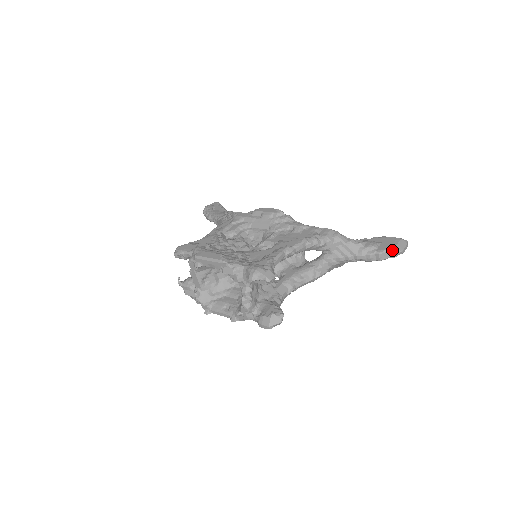
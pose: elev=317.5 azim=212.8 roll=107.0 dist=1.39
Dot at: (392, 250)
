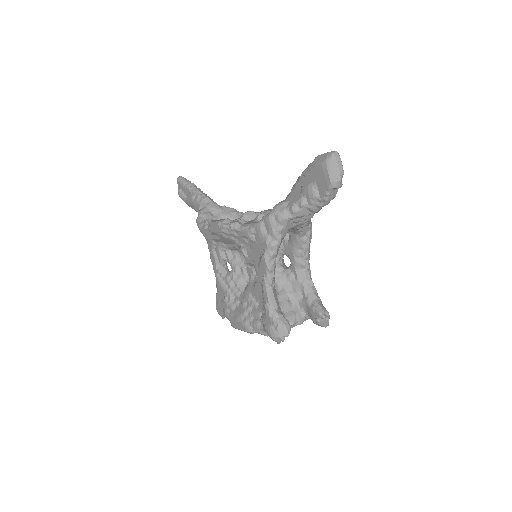
Dot at: (332, 189)
